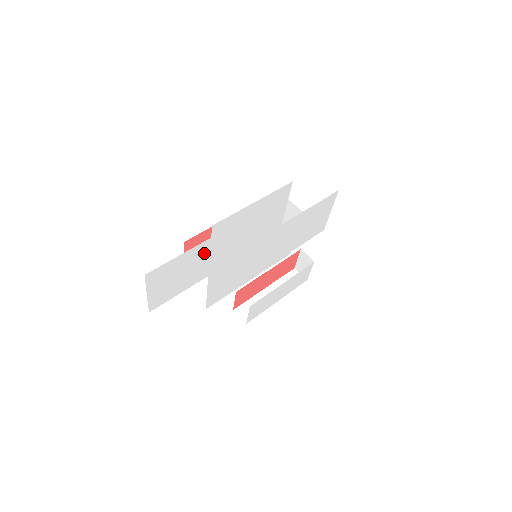
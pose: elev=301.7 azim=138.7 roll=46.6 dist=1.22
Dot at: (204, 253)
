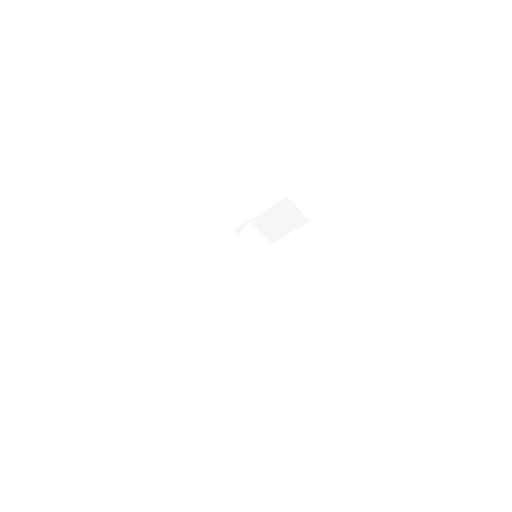
Dot at: occluded
